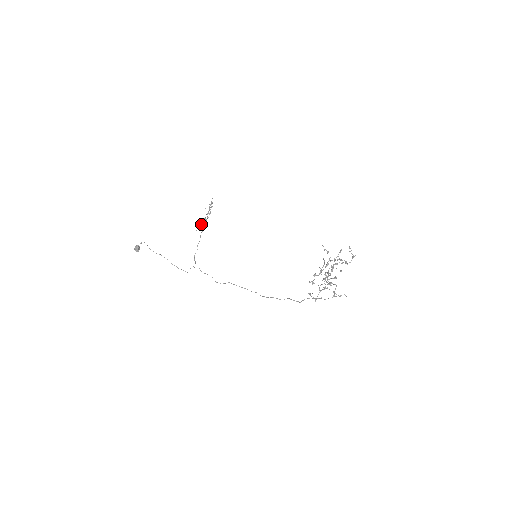
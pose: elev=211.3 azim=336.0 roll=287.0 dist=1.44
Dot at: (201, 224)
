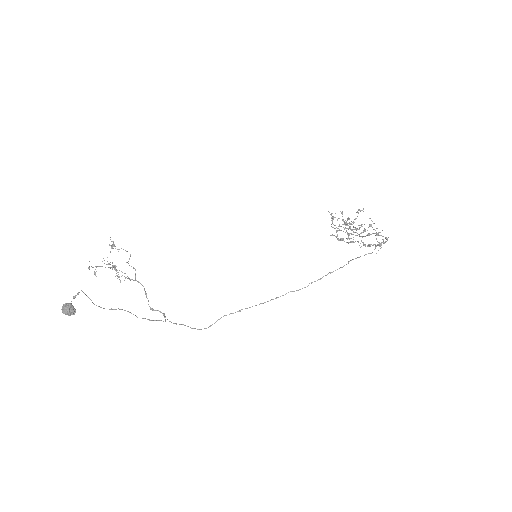
Dot at: (116, 273)
